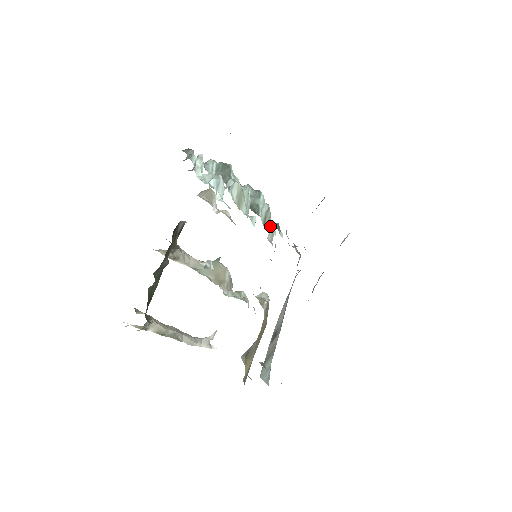
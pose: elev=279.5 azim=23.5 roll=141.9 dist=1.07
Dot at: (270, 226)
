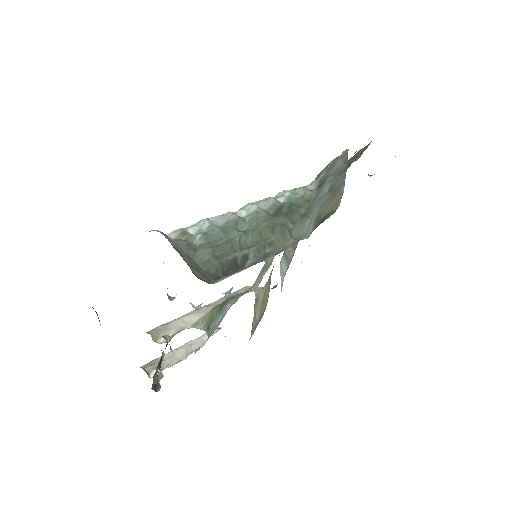
Dot at: occluded
